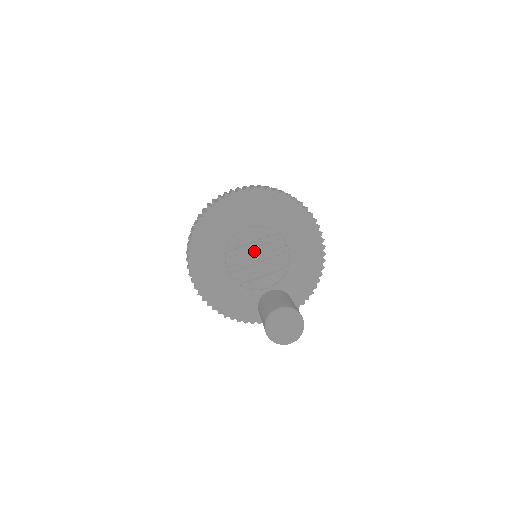
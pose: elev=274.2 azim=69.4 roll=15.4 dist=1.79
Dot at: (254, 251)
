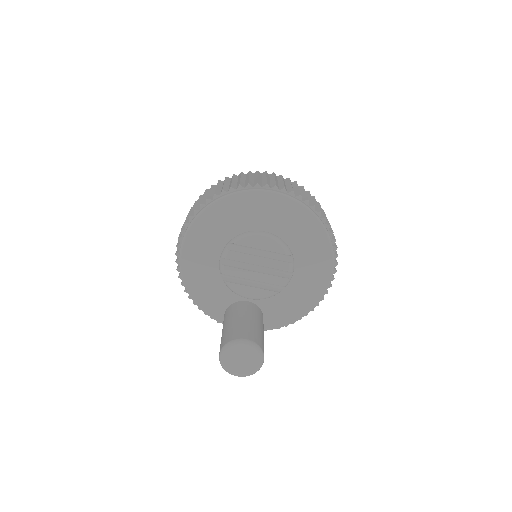
Dot at: (258, 259)
